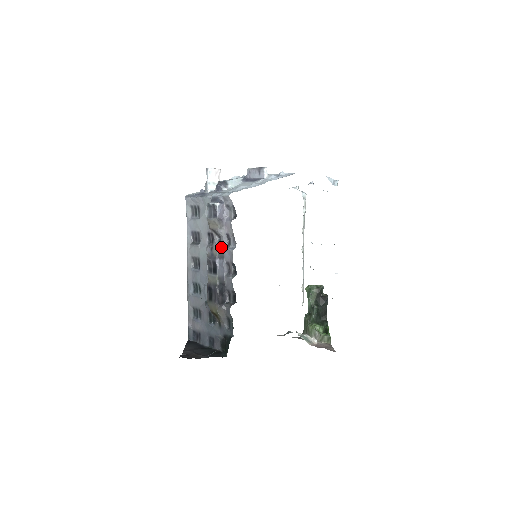
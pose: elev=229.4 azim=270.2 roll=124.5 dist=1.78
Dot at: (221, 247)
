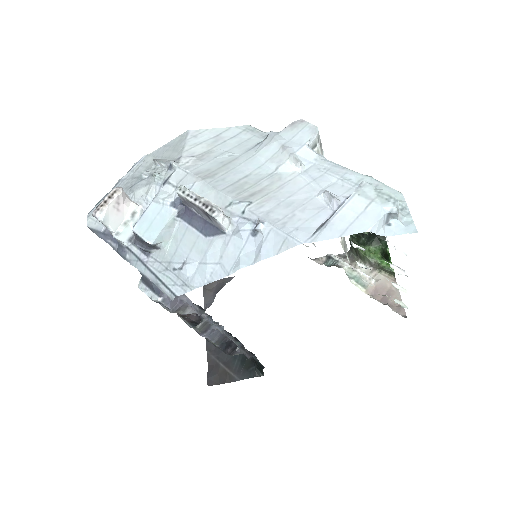
Dot at: occluded
